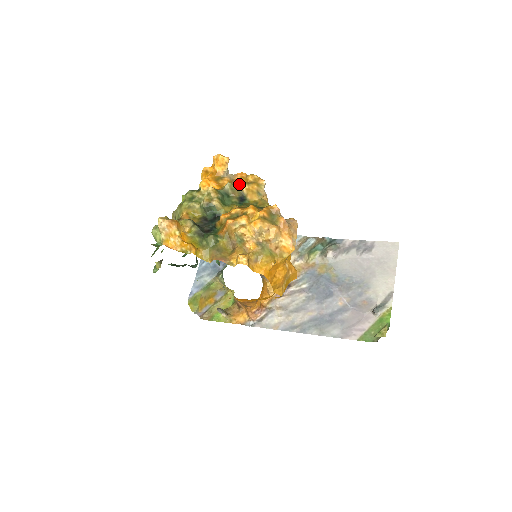
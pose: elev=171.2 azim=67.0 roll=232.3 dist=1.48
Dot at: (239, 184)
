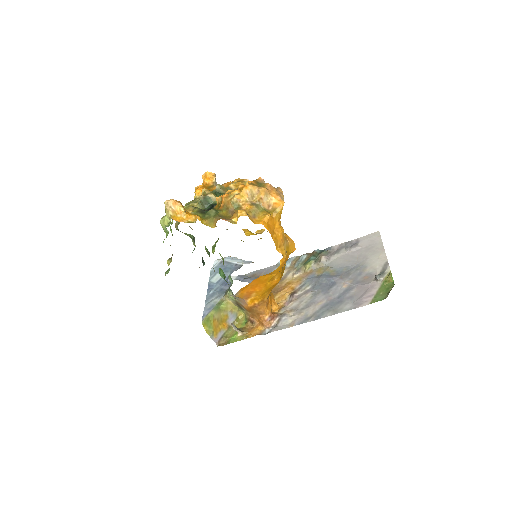
Dot at: occluded
